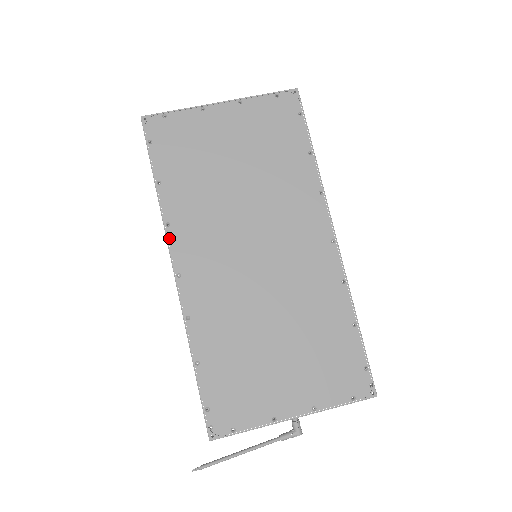
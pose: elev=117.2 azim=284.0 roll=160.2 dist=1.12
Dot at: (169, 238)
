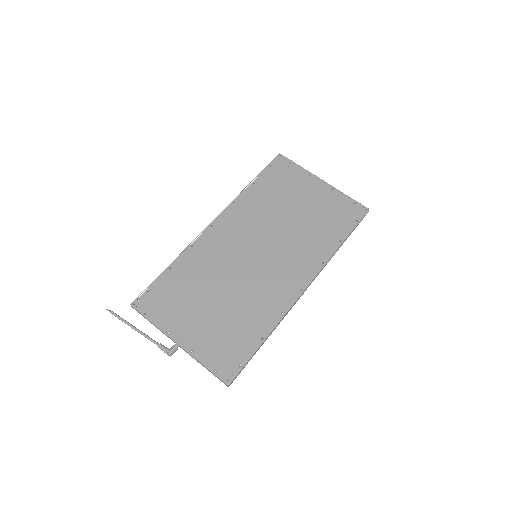
Dot at: (228, 207)
